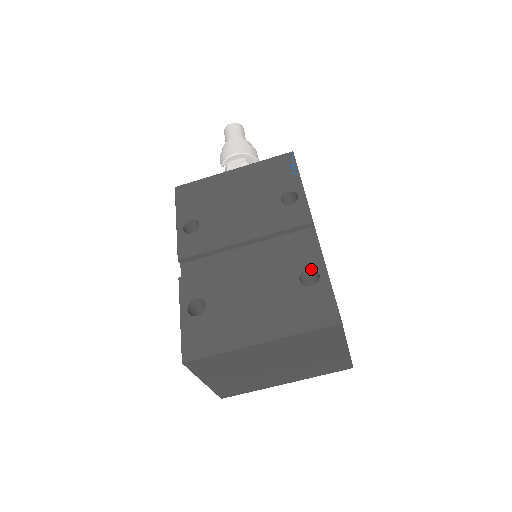
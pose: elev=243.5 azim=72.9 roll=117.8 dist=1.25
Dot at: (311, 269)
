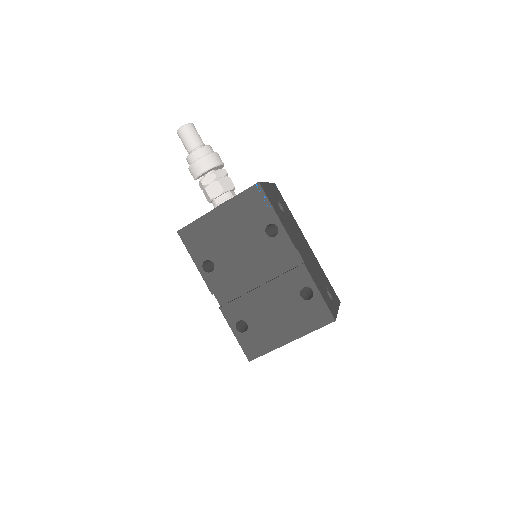
Dot at: occluded
